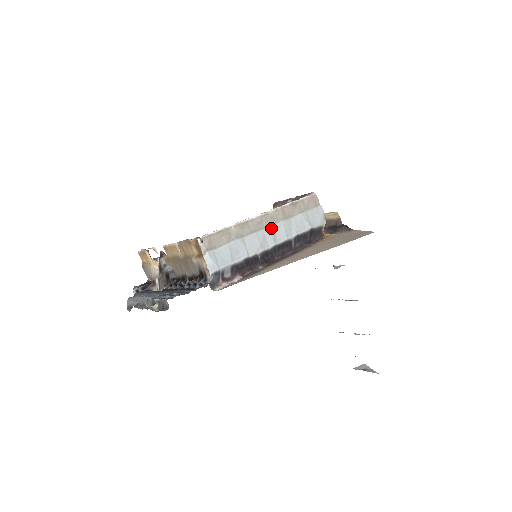
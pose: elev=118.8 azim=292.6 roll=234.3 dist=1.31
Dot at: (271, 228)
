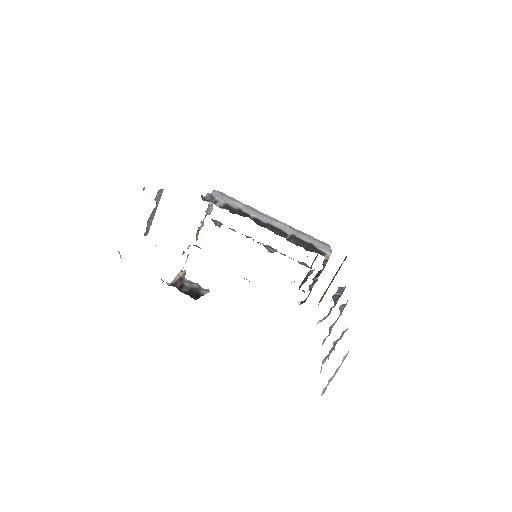
Dot at: (273, 221)
